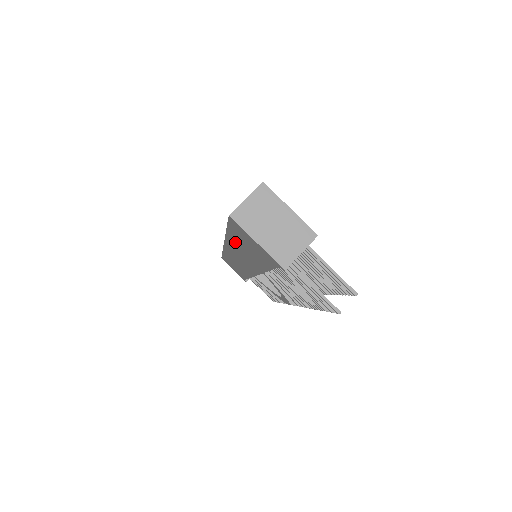
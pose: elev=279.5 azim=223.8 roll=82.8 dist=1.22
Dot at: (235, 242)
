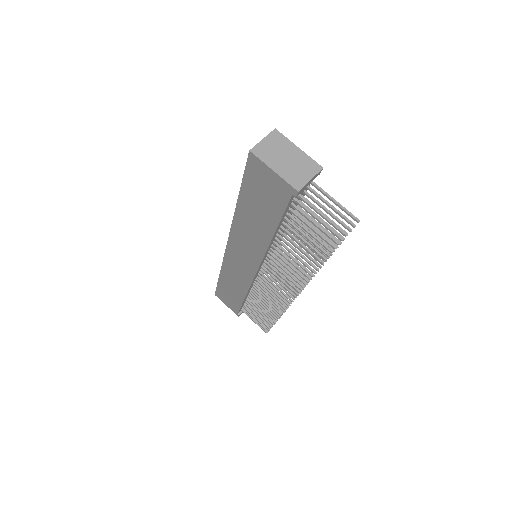
Dot at: (245, 212)
